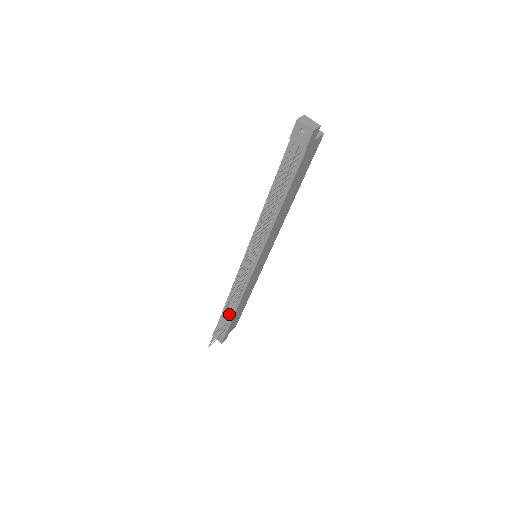
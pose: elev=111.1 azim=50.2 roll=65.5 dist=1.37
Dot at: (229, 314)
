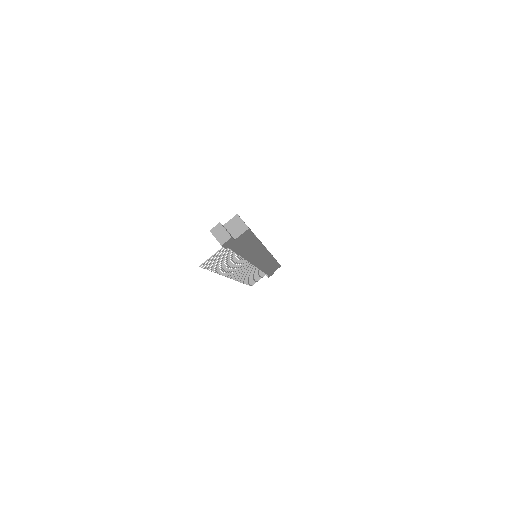
Dot at: (259, 273)
